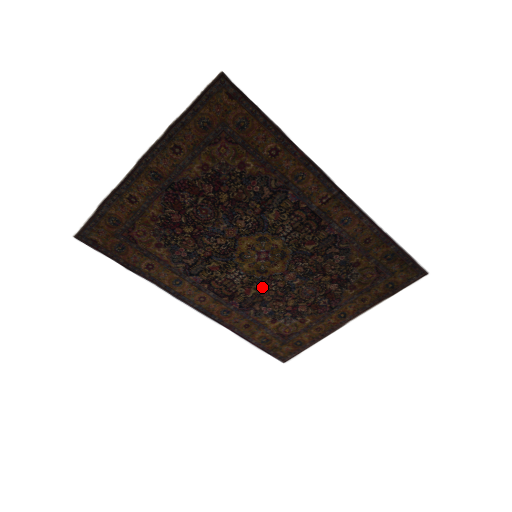
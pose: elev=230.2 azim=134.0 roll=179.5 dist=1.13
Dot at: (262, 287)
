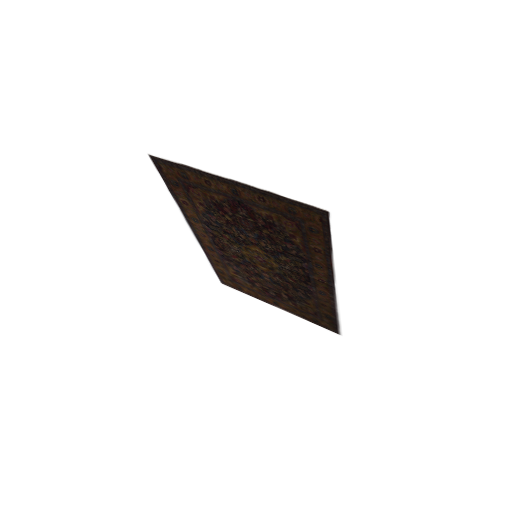
Dot at: (245, 263)
